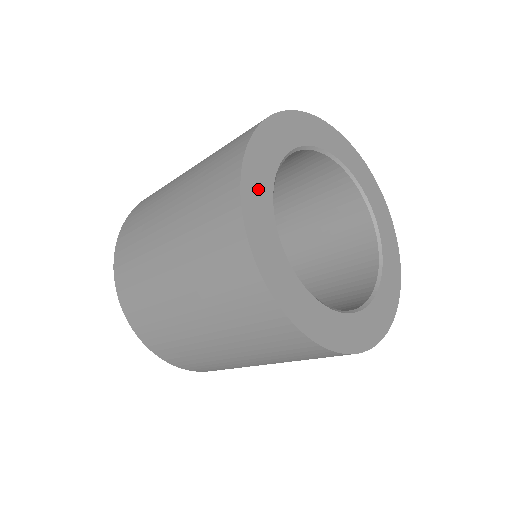
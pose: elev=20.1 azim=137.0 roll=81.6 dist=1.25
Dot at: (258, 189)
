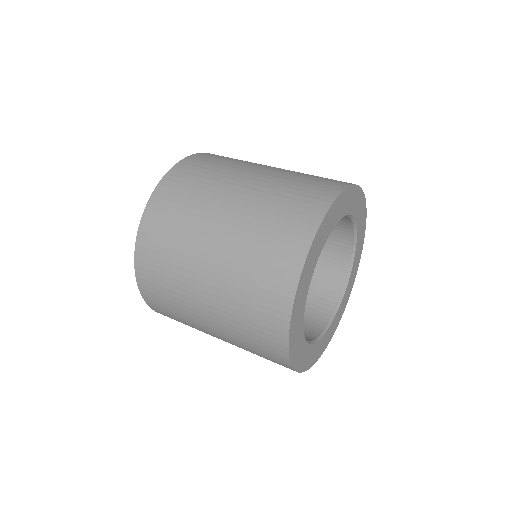
Dot at: (297, 328)
